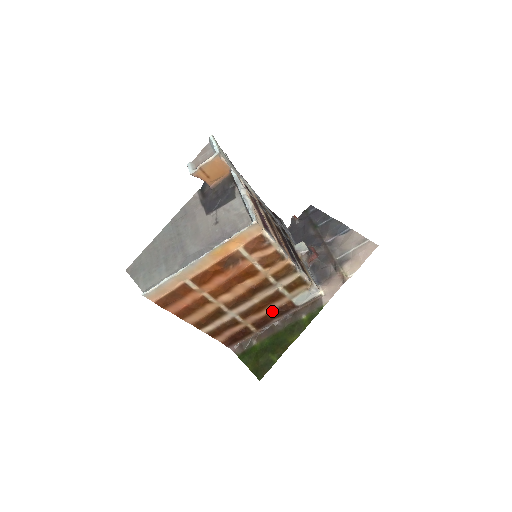
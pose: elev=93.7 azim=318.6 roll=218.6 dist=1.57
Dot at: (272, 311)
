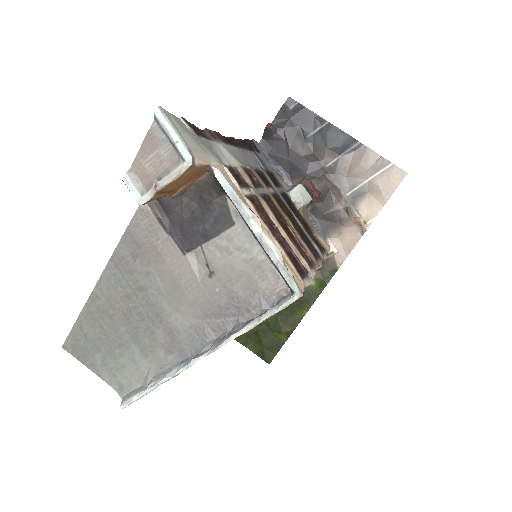
Dot at: occluded
